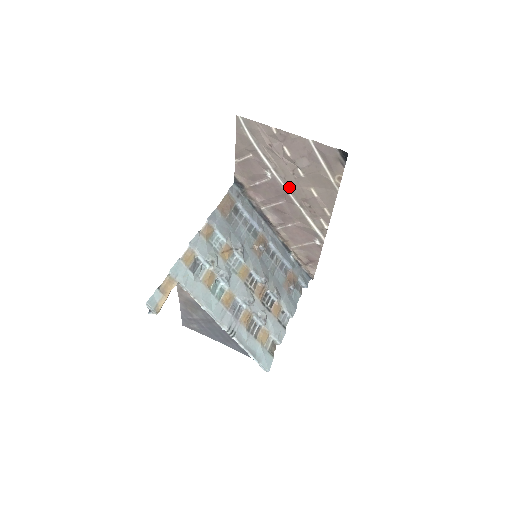
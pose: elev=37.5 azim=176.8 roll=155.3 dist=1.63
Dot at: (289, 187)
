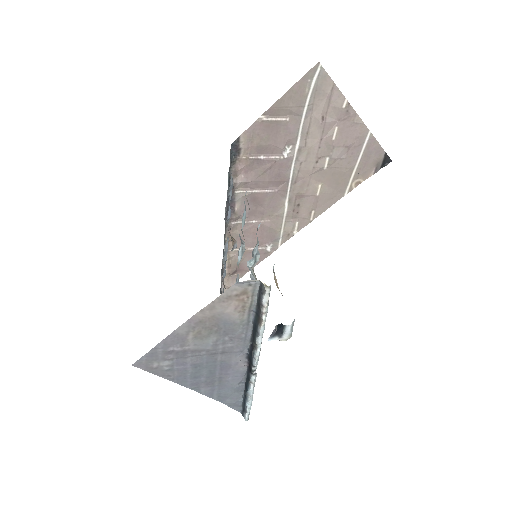
Dot at: (297, 175)
